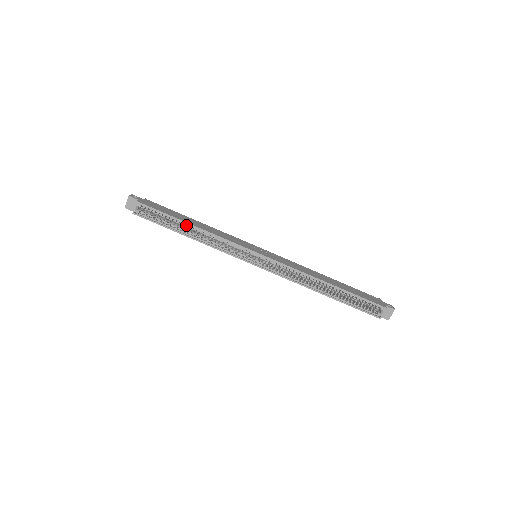
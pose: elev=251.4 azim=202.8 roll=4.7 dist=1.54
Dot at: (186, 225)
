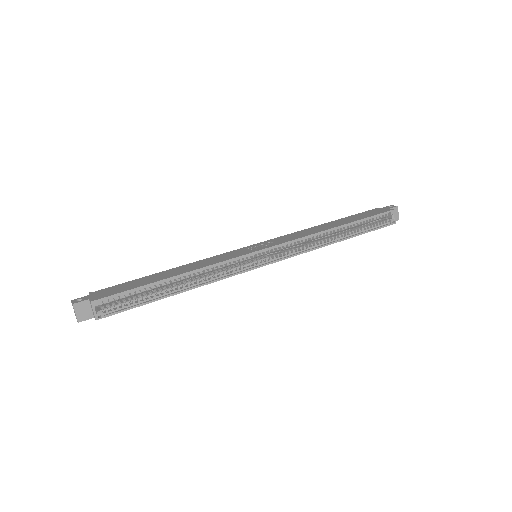
Dot at: (166, 282)
